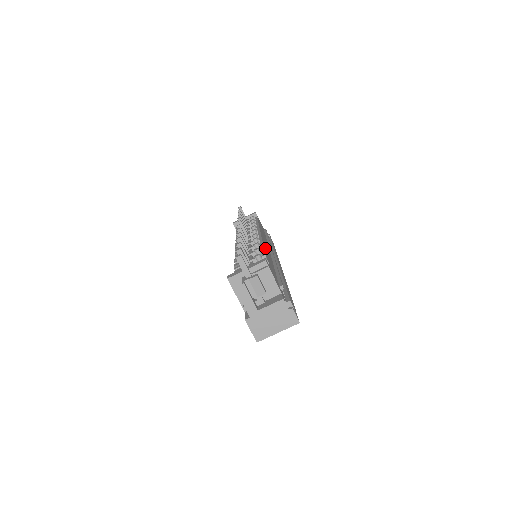
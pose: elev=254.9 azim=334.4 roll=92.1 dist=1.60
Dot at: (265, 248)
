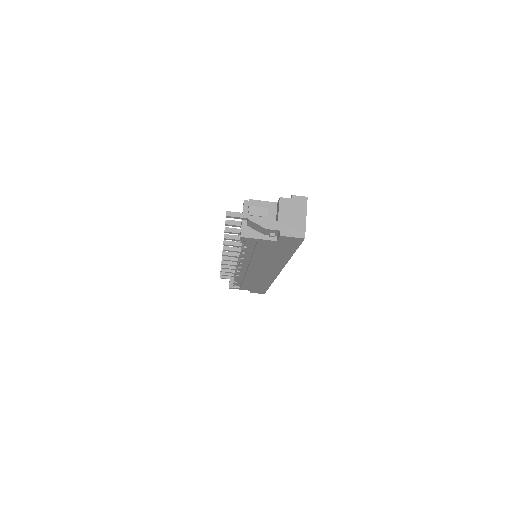
Dot at: occluded
